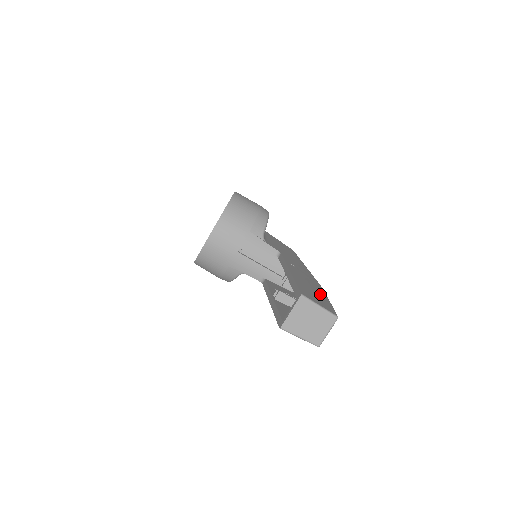
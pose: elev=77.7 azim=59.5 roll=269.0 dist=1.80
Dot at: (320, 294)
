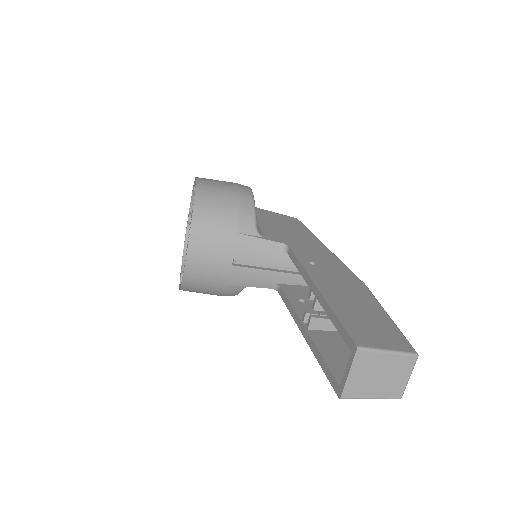
Dot at: (371, 309)
